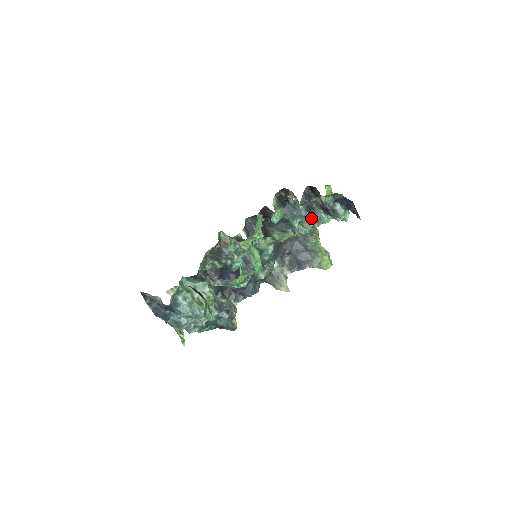
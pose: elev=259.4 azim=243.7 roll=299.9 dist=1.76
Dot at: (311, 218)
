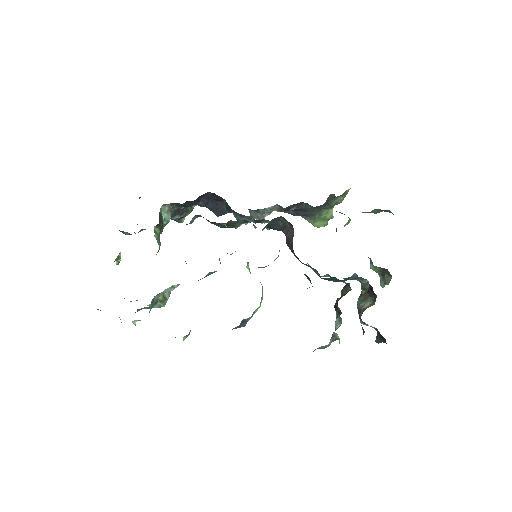
Dot at: (344, 278)
